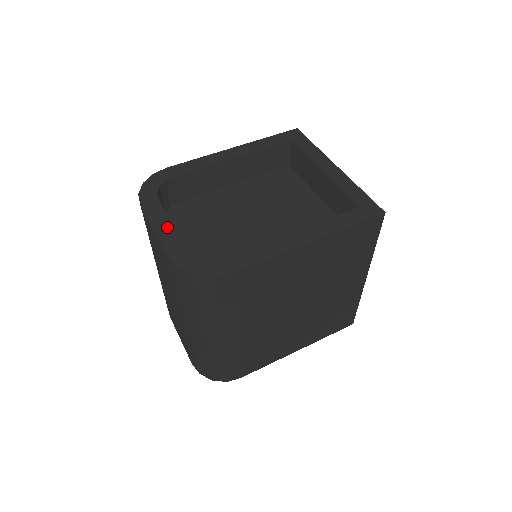
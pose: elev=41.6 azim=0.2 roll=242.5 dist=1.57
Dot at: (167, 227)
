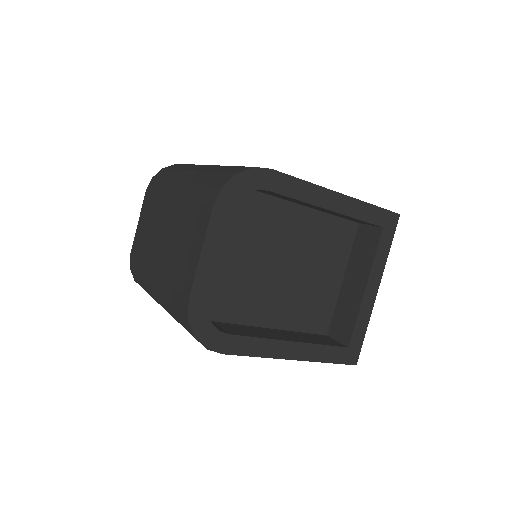
Dot at: (214, 261)
